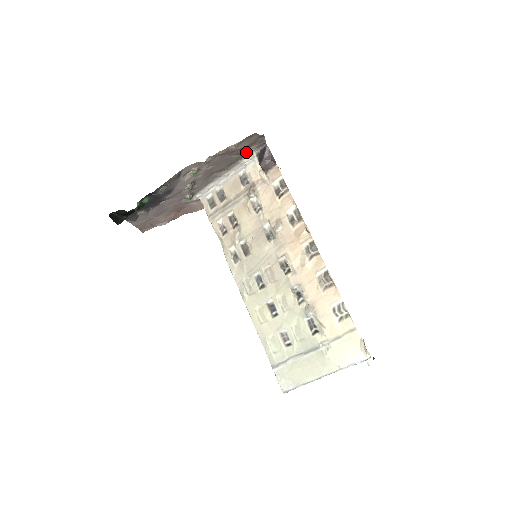
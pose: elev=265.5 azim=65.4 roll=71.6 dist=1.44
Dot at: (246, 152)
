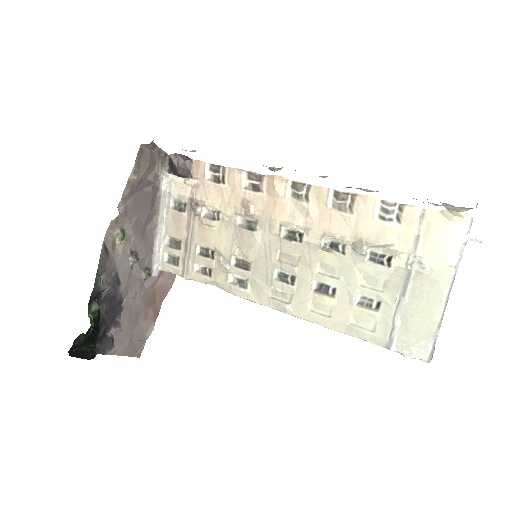
Dot at: (155, 177)
